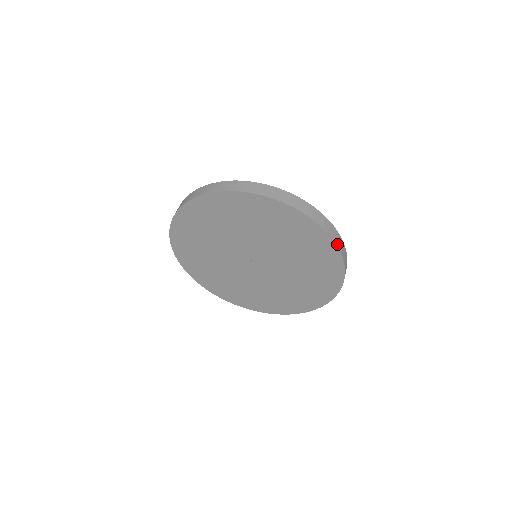
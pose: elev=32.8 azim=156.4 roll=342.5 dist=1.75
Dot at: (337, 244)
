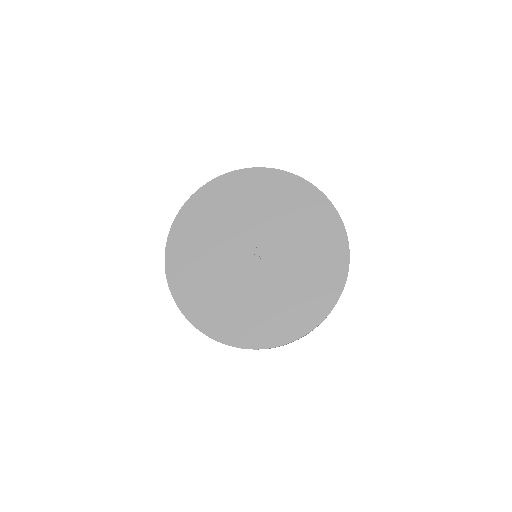
Dot at: occluded
